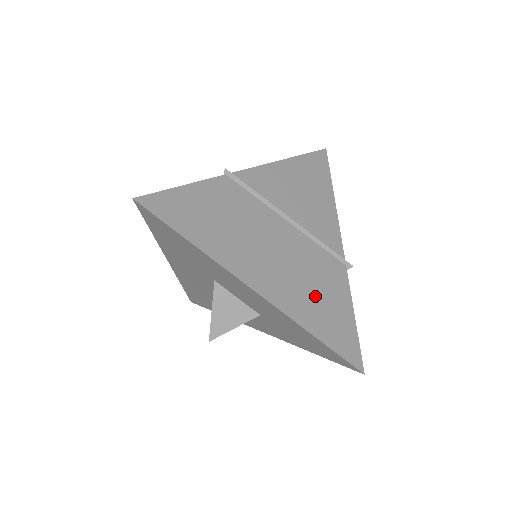
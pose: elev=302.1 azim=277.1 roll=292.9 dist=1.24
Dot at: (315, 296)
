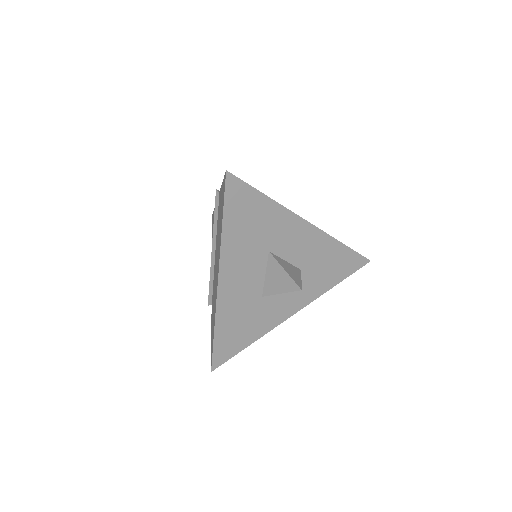
Dot at: occluded
